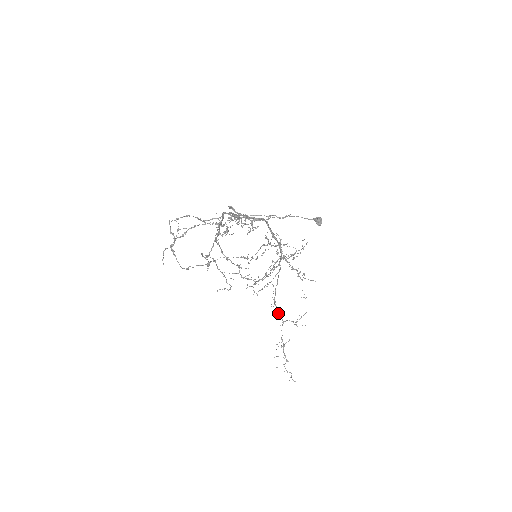
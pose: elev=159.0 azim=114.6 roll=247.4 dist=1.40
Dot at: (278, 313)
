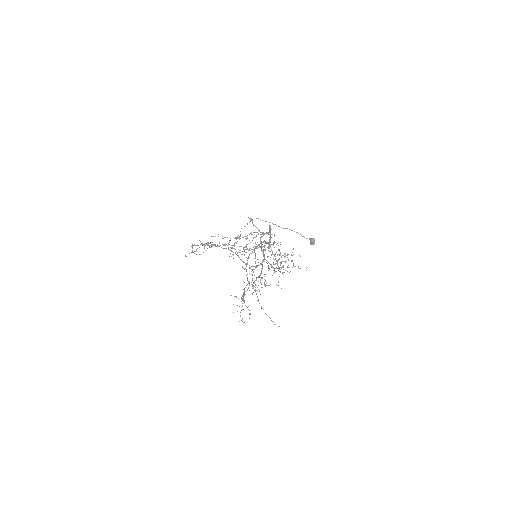
Dot at: (246, 275)
